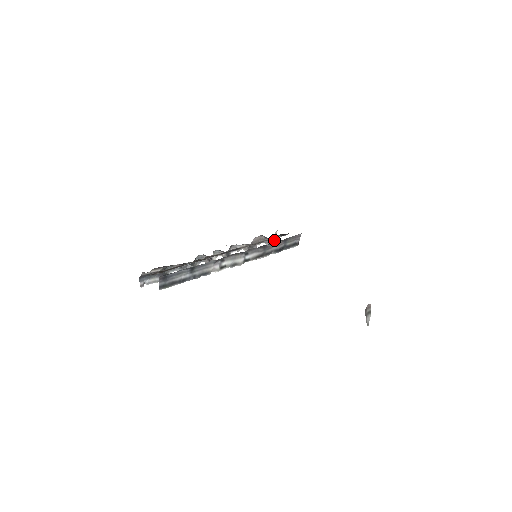
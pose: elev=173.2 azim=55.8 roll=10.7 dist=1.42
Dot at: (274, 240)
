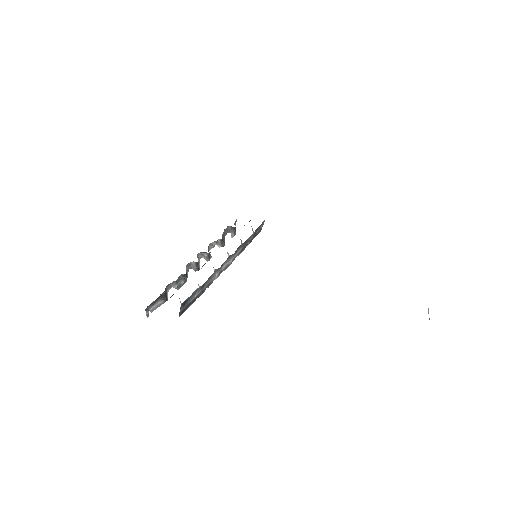
Dot at: occluded
